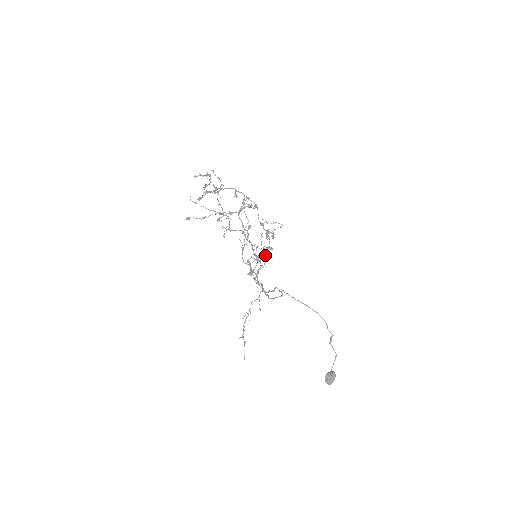
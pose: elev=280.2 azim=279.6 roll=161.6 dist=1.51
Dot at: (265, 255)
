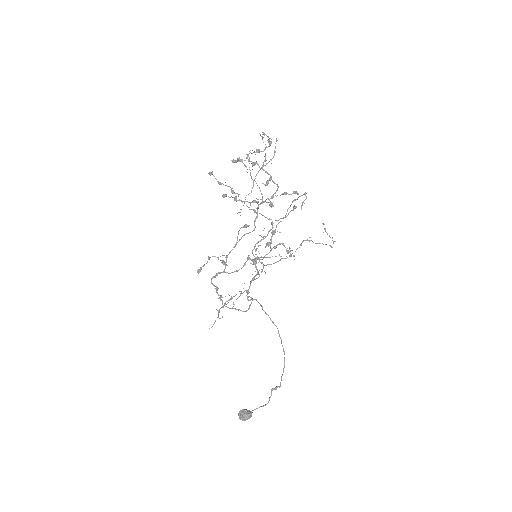
Dot at: (244, 264)
